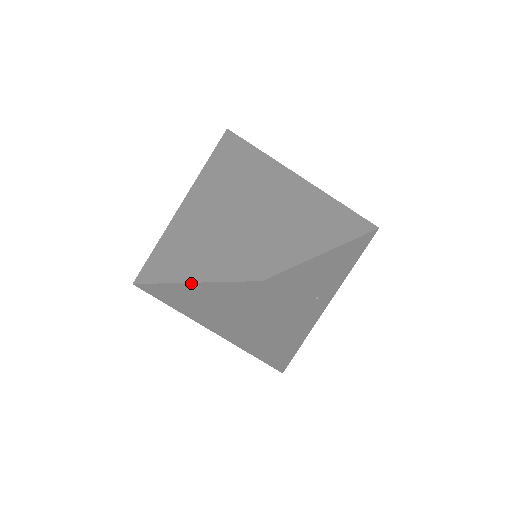
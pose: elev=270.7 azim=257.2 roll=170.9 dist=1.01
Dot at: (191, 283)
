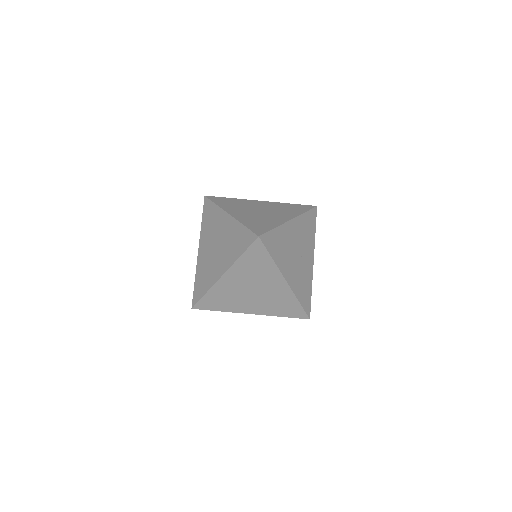
Dot at: (225, 274)
